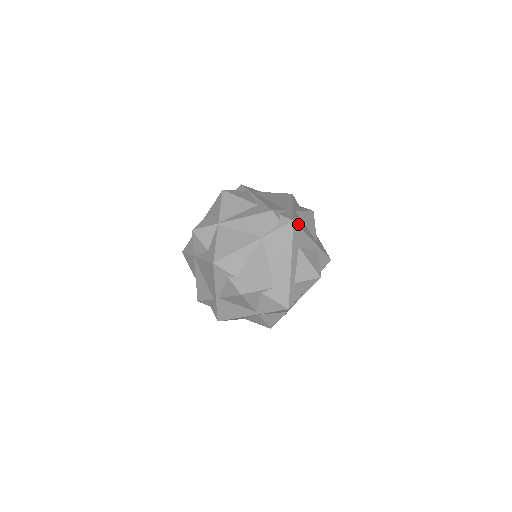
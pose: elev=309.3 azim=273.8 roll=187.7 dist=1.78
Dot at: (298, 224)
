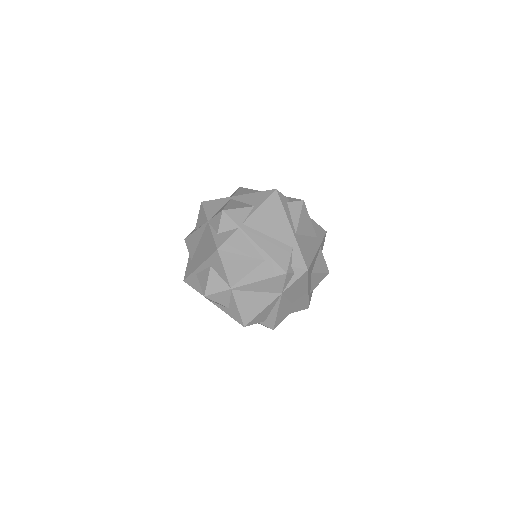
Dot at: (309, 262)
